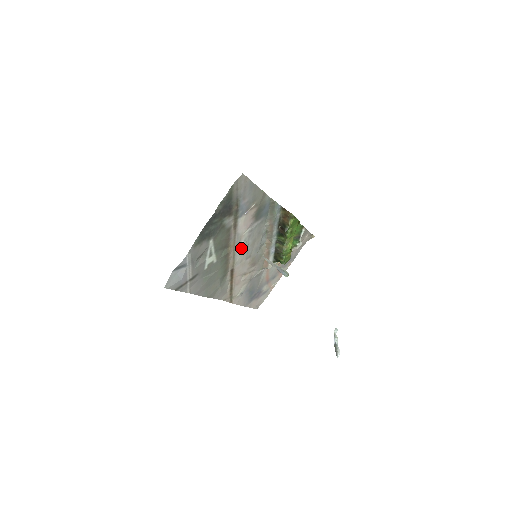
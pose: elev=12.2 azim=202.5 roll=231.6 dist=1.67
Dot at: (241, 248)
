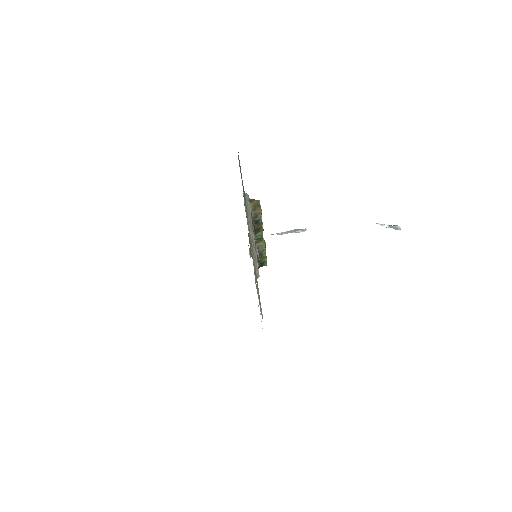
Dot at: (252, 243)
